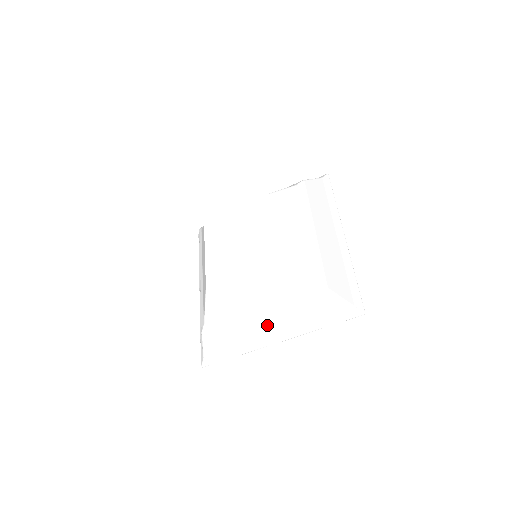
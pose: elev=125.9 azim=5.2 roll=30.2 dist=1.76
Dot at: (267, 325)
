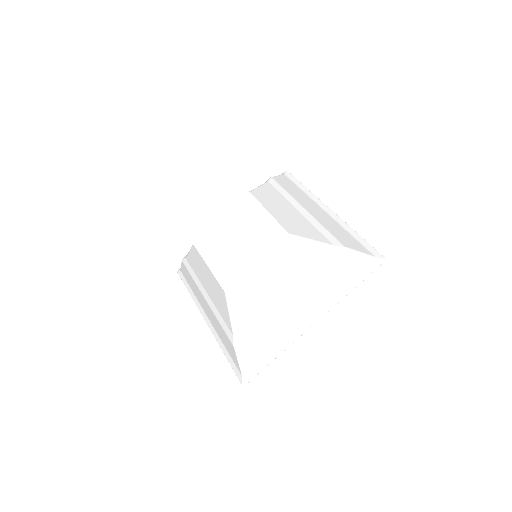
Dot at: (298, 309)
